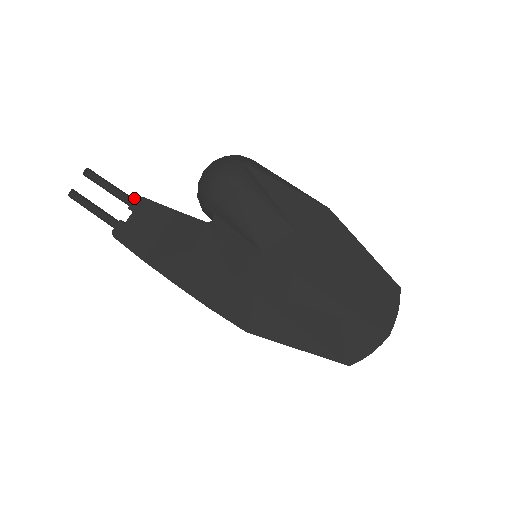
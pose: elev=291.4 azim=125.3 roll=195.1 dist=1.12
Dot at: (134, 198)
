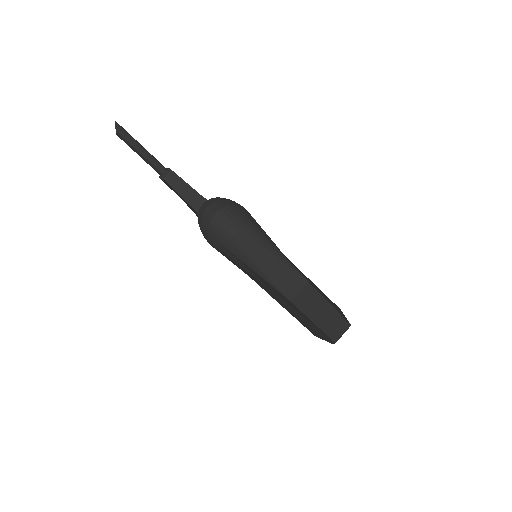
Dot at: occluded
